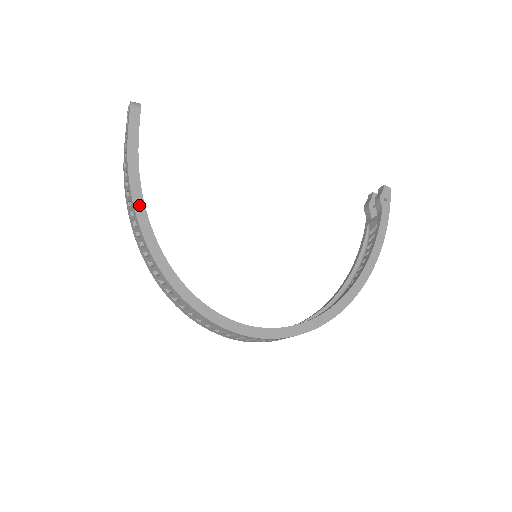
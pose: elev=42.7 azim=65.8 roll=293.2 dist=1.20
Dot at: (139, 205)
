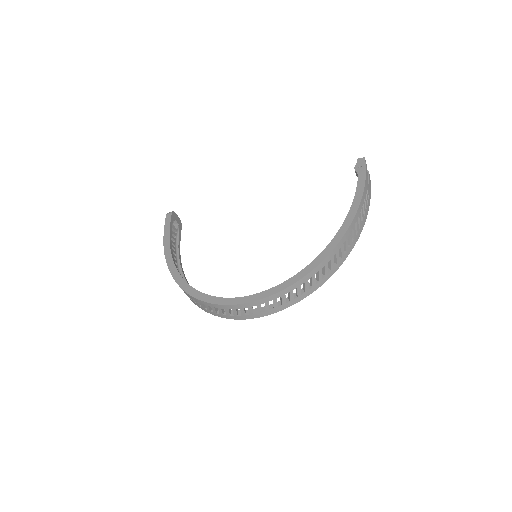
Dot at: (169, 259)
